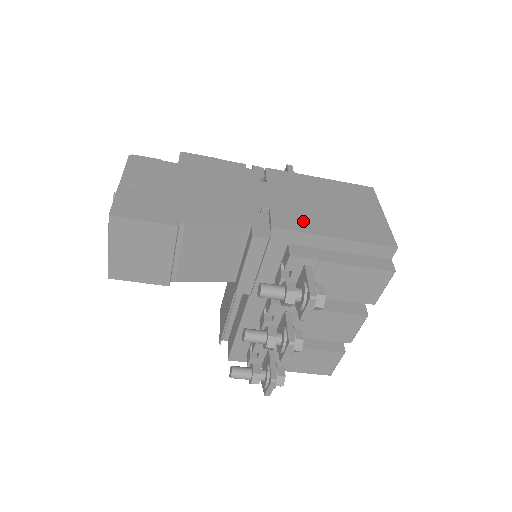
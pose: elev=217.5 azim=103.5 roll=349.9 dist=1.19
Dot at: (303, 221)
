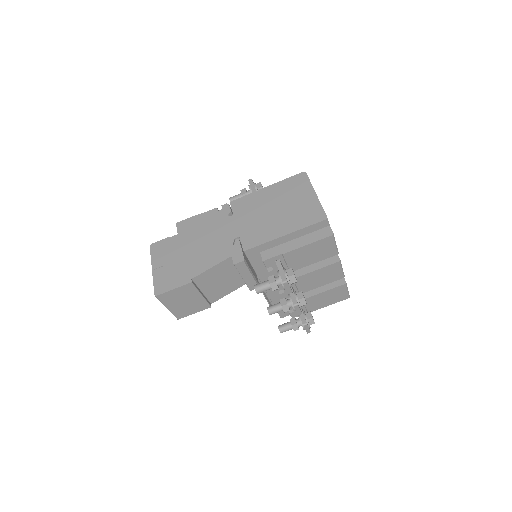
Dot at: (262, 234)
